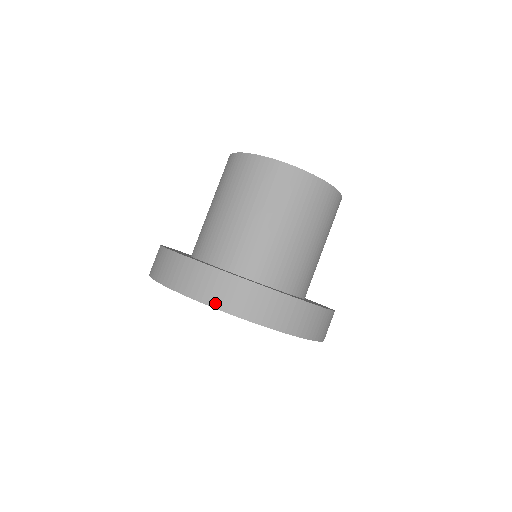
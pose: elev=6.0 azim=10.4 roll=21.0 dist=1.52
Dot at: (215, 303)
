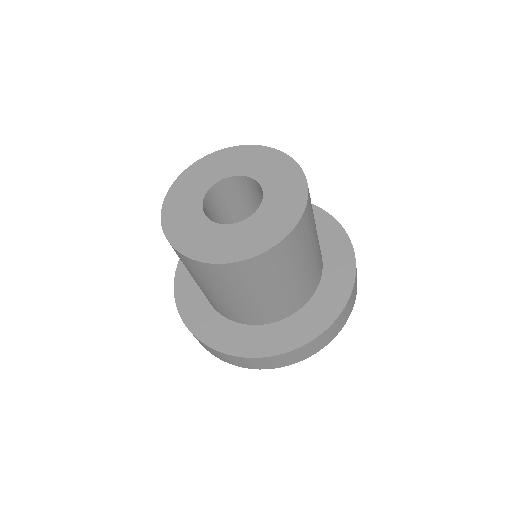
Dot at: (340, 329)
